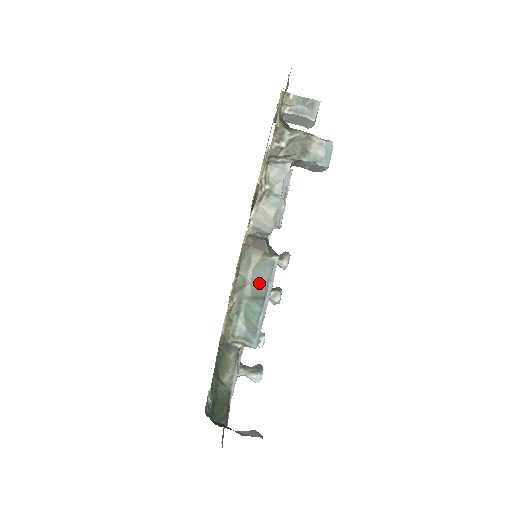
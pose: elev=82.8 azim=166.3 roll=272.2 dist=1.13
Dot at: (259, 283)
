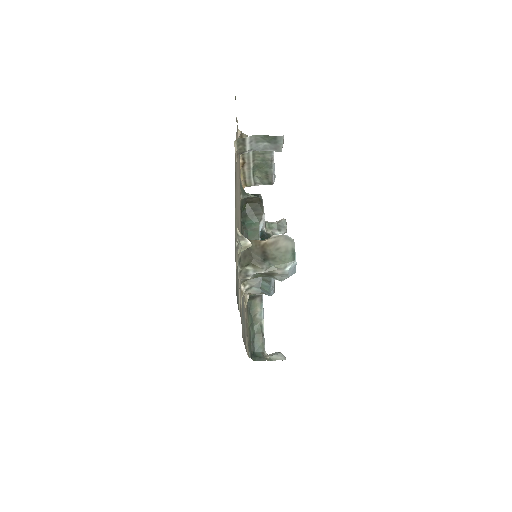
Dot at: occluded
